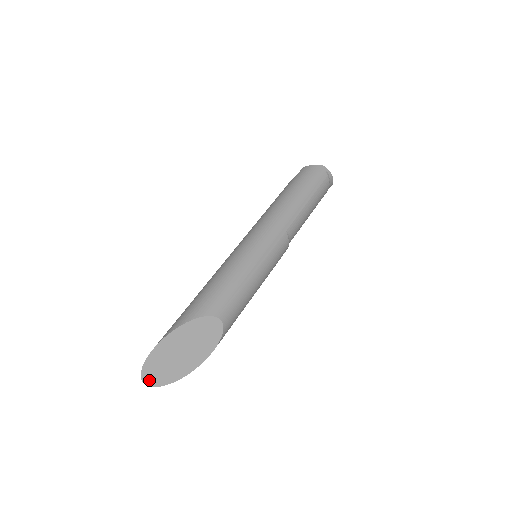
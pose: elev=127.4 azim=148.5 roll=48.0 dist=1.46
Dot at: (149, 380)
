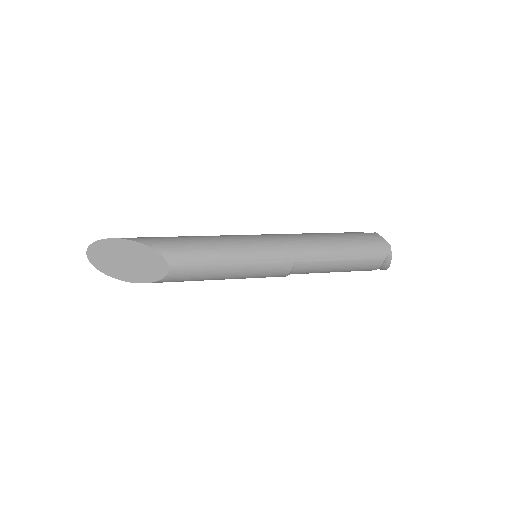
Dot at: (91, 255)
